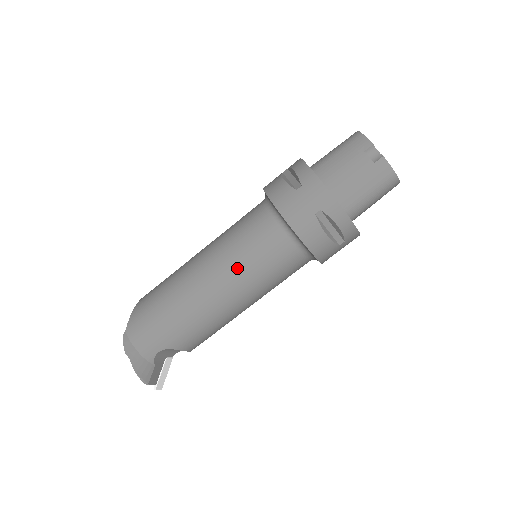
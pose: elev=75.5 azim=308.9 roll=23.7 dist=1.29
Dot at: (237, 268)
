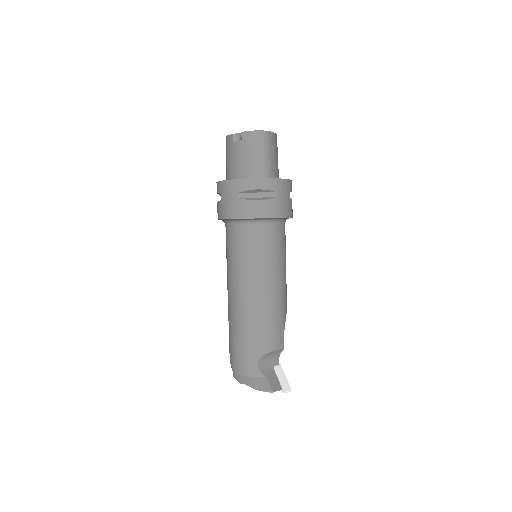
Dot at: (241, 271)
